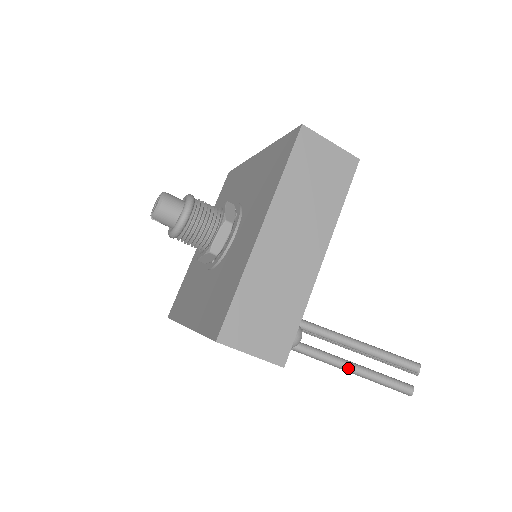
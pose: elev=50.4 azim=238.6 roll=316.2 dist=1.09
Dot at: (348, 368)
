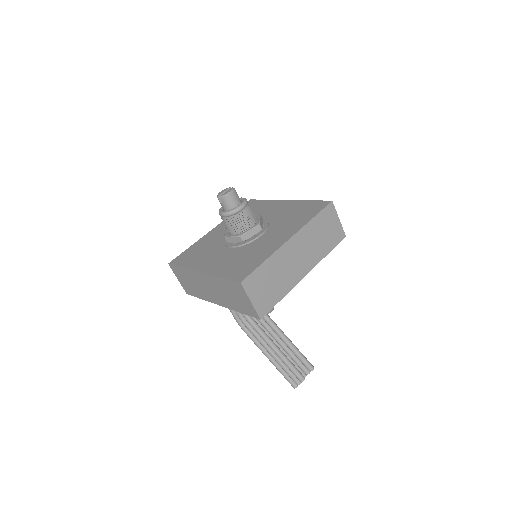
Dot at: (275, 349)
